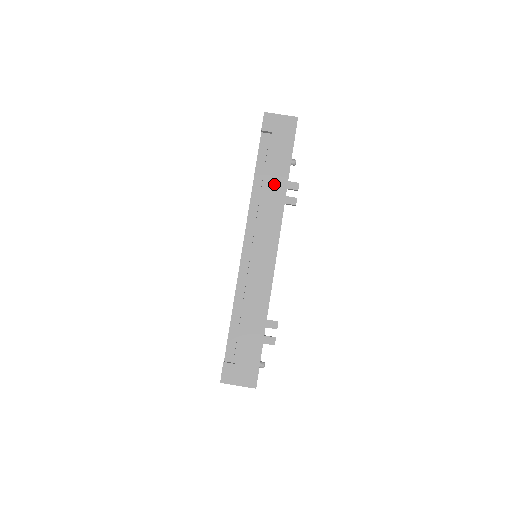
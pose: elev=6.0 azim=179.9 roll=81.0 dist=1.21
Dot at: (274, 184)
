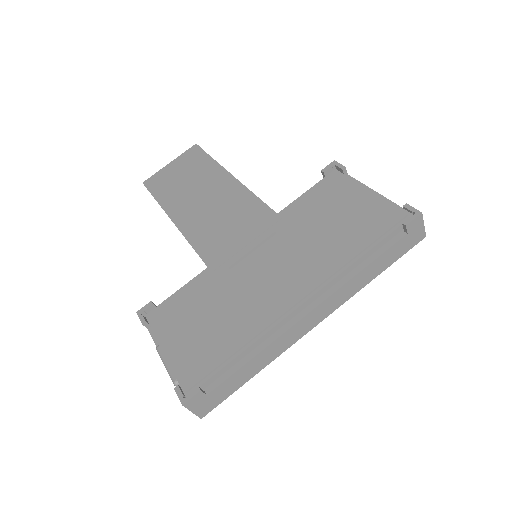
Dot at: (366, 275)
